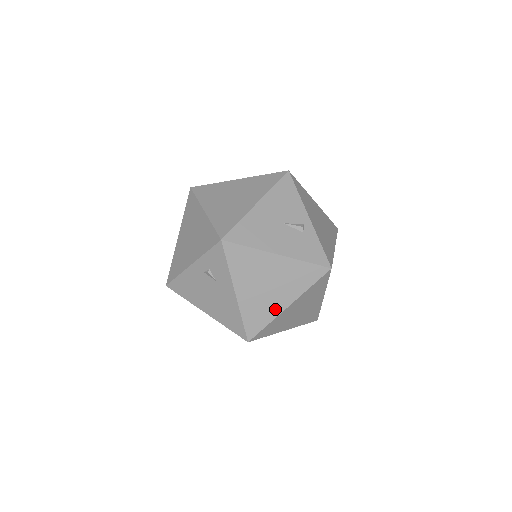
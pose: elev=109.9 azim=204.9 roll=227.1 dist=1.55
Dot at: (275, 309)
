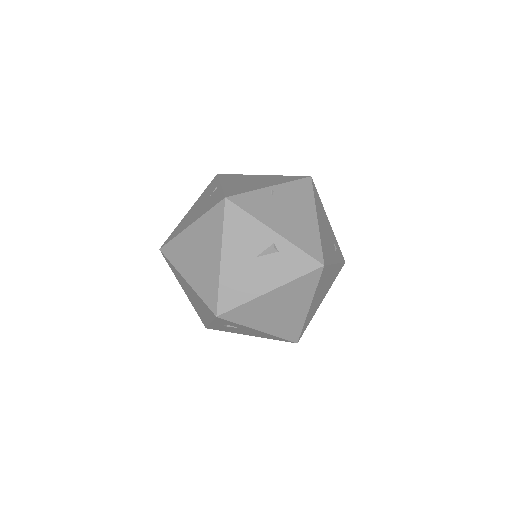
Dot at: (300, 316)
